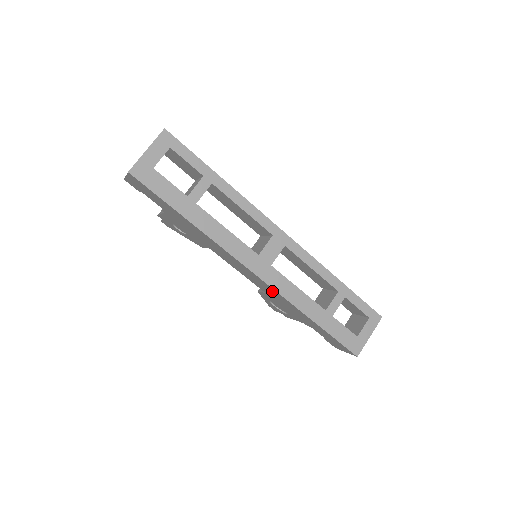
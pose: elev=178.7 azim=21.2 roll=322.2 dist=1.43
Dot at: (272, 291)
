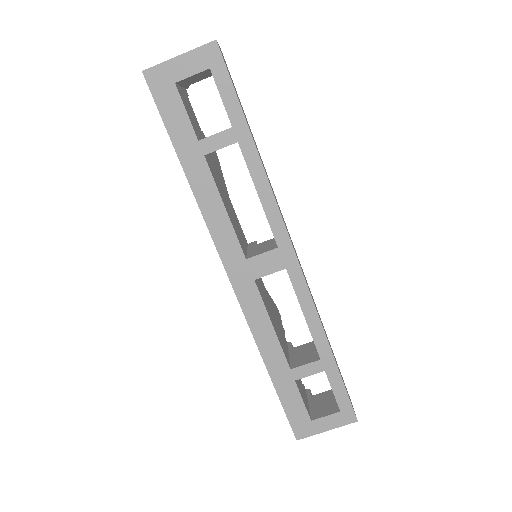
Dot at: occluded
